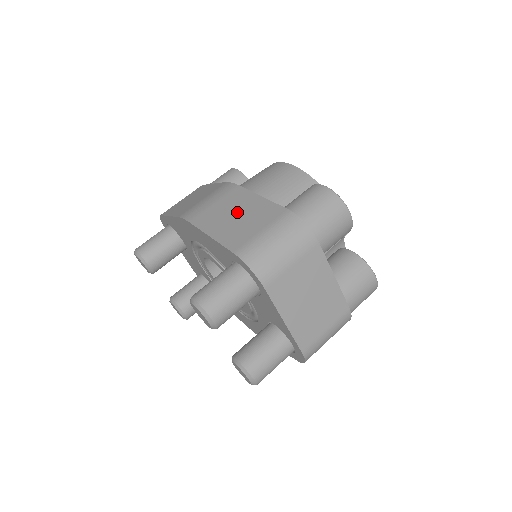
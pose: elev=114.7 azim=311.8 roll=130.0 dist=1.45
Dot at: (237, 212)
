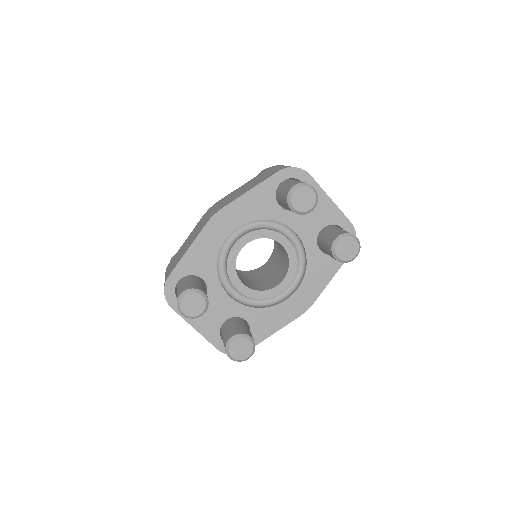
Dot at: (244, 188)
